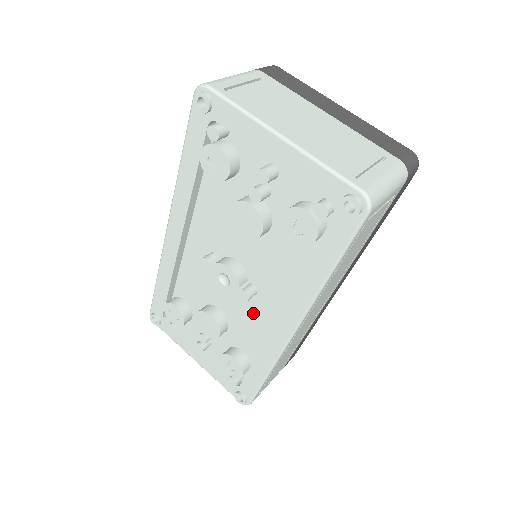
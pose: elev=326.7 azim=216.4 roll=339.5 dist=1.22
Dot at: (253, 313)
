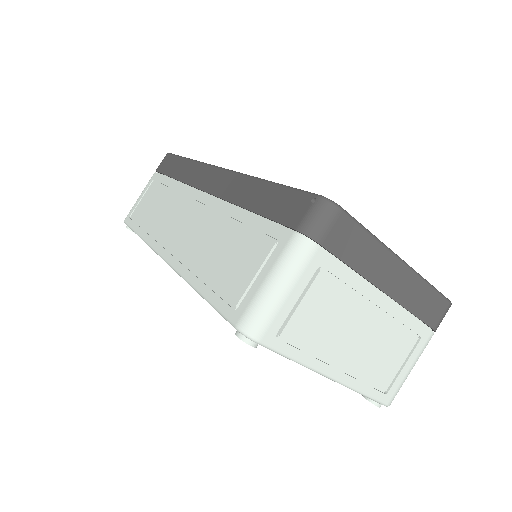
Dot at: occluded
